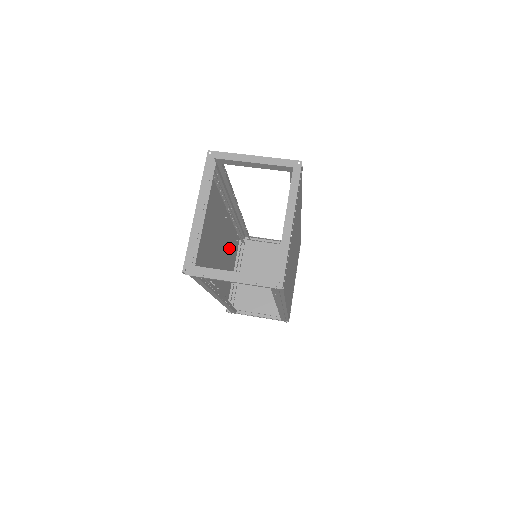
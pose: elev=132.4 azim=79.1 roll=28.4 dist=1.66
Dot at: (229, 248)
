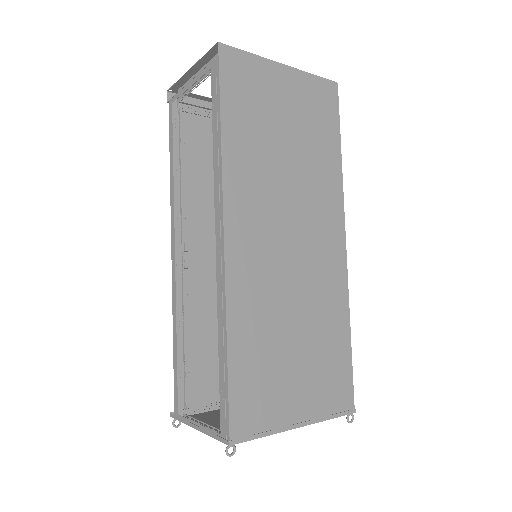
Dot at: occluded
